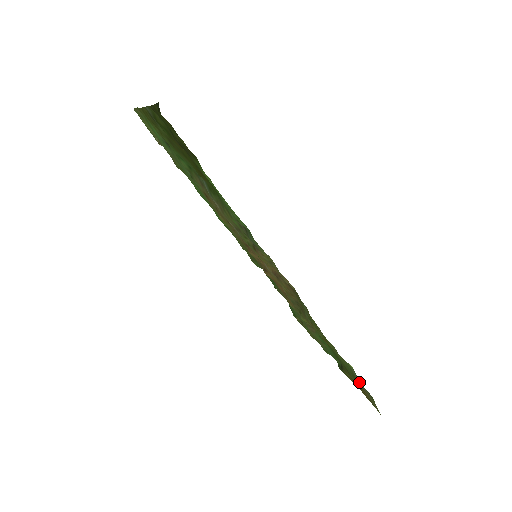
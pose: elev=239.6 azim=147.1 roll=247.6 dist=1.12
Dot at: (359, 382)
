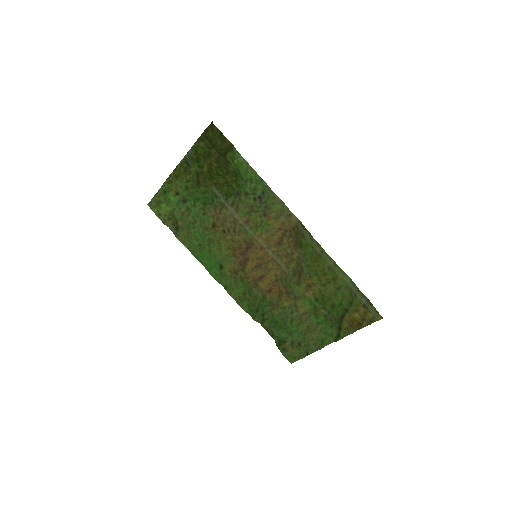
Dot at: (358, 292)
